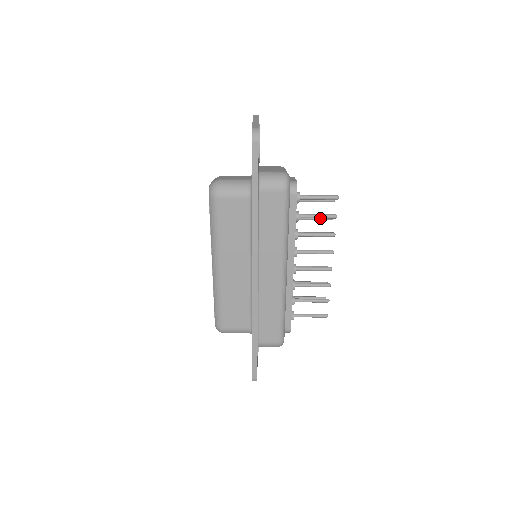
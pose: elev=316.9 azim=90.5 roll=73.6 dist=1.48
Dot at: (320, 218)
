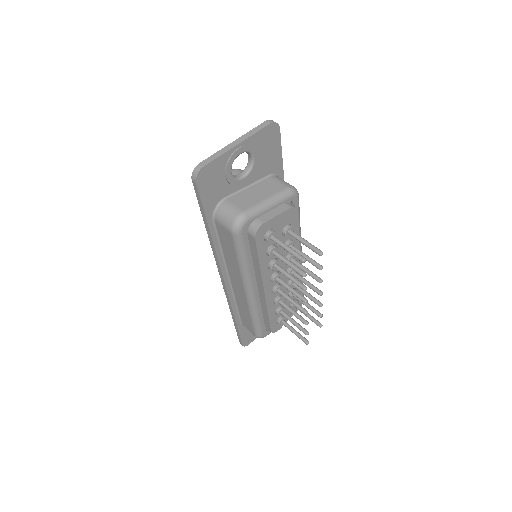
Dot at: (309, 261)
